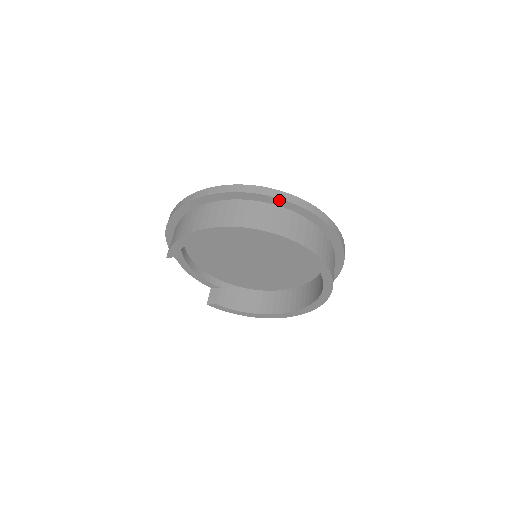
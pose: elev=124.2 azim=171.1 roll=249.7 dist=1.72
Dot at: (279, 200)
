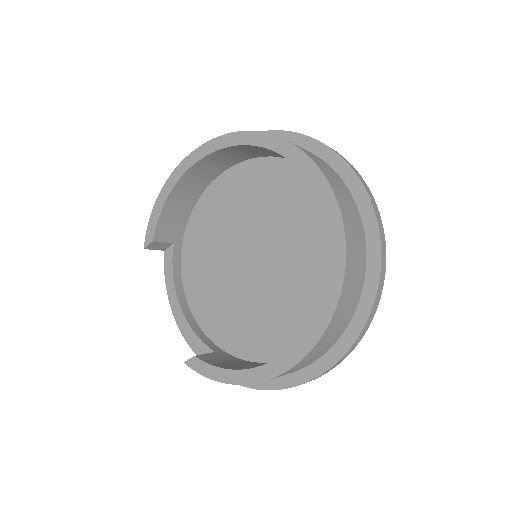
Dot at: occluded
